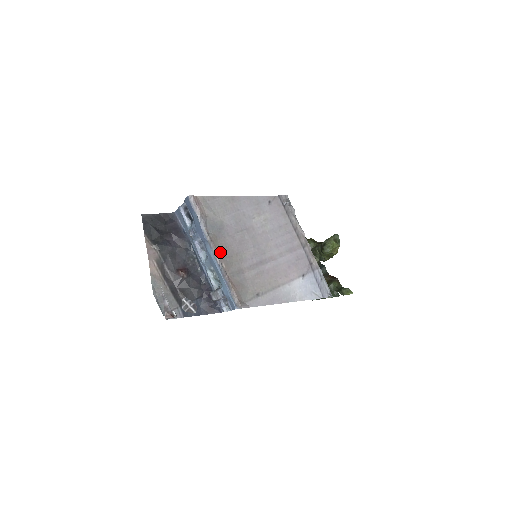
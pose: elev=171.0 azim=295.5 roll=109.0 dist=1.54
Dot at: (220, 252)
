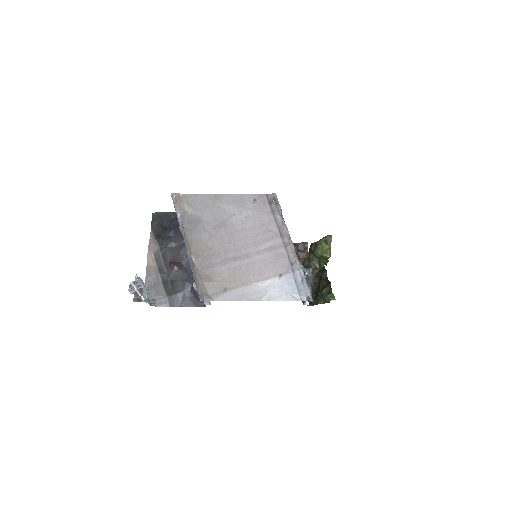
Dot at: (192, 246)
